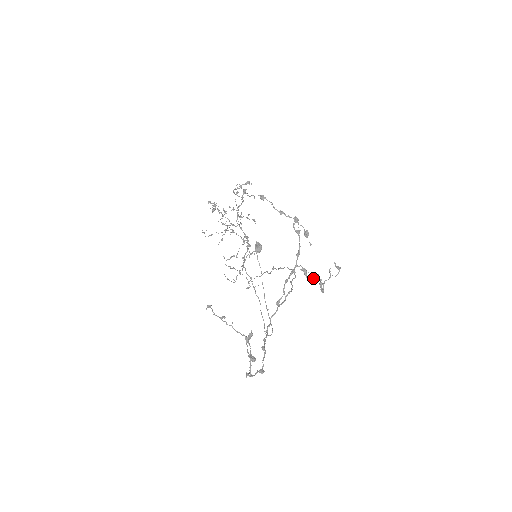
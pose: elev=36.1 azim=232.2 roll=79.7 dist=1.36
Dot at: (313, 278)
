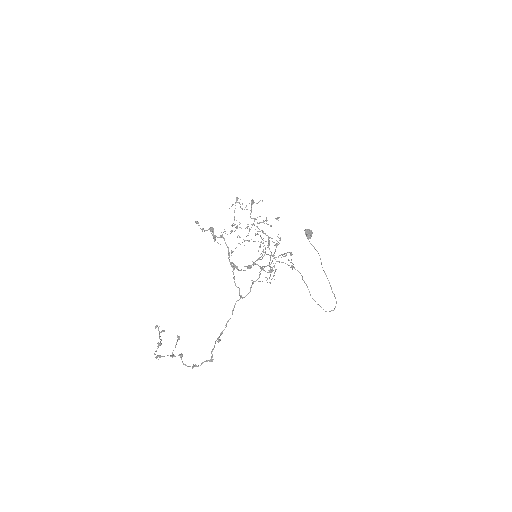
Dot at: occluded
